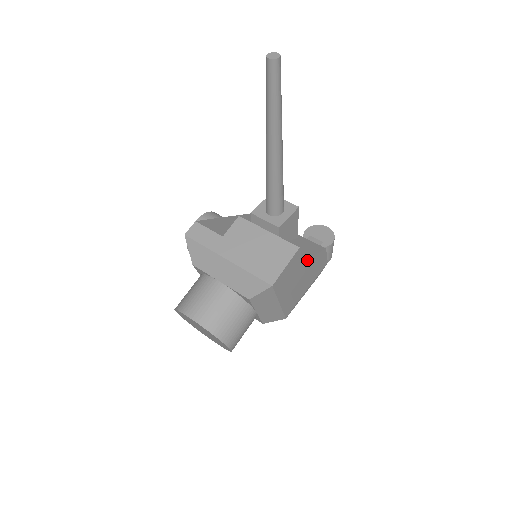
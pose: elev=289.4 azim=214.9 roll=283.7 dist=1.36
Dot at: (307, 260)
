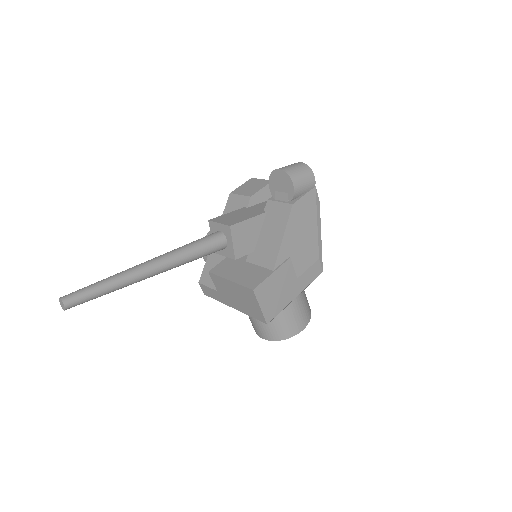
Dot at: (280, 254)
